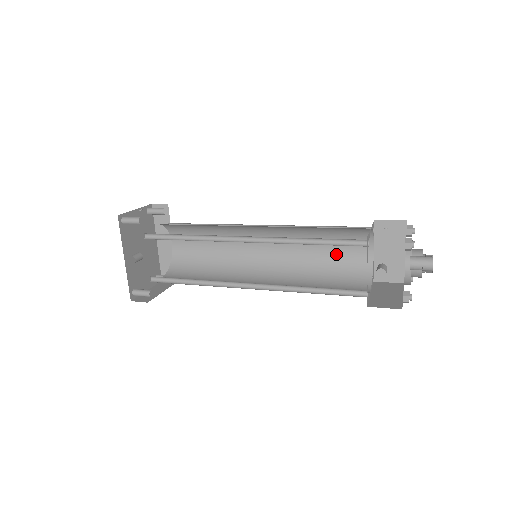
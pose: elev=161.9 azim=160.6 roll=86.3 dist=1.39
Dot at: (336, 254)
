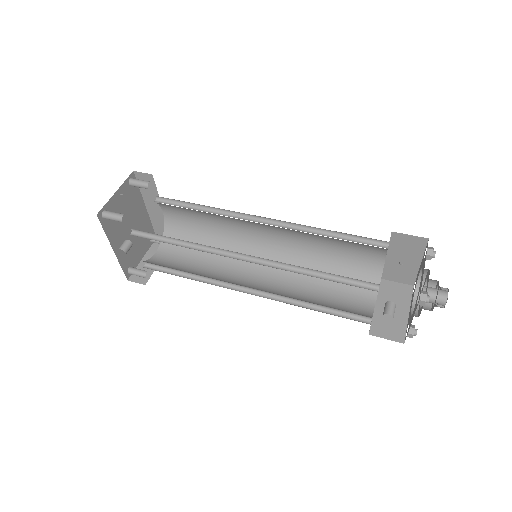
Dot at: (344, 253)
